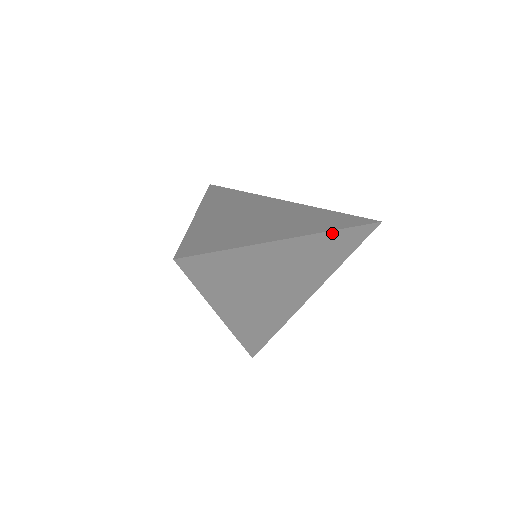
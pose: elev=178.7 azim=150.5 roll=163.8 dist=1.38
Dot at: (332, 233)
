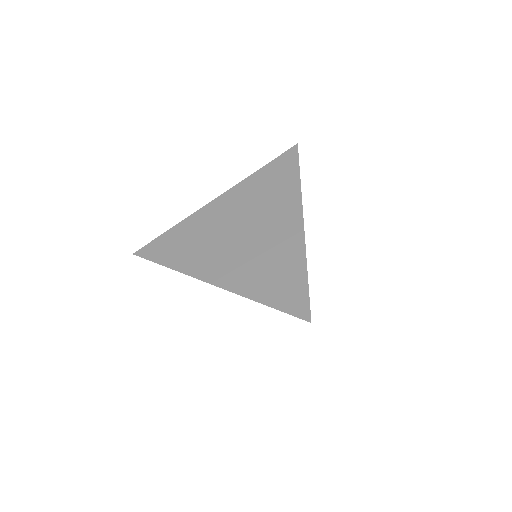
Dot at: (254, 176)
